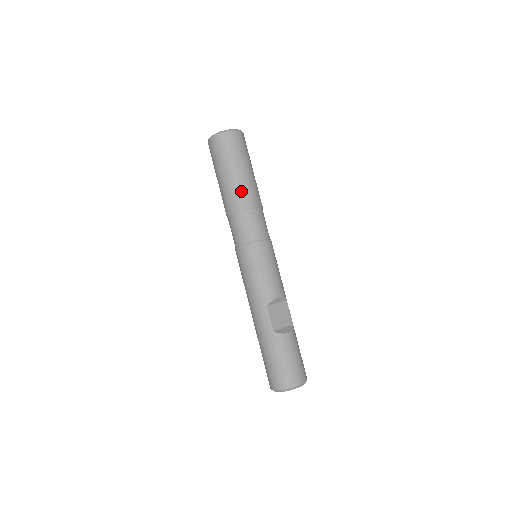
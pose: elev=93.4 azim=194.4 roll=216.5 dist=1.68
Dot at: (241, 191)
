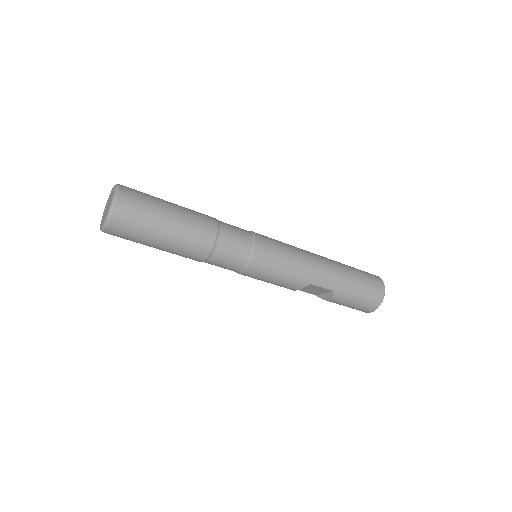
Dot at: occluded
